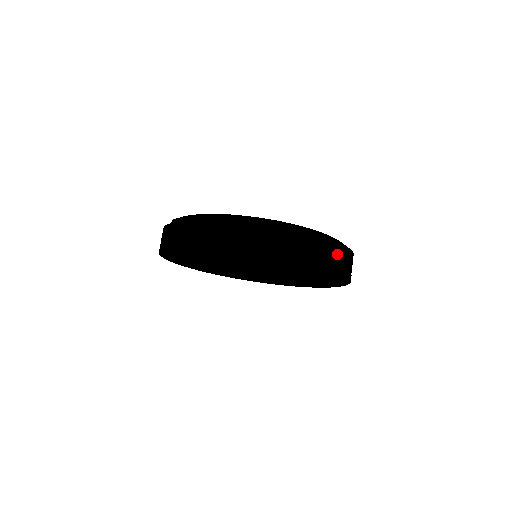
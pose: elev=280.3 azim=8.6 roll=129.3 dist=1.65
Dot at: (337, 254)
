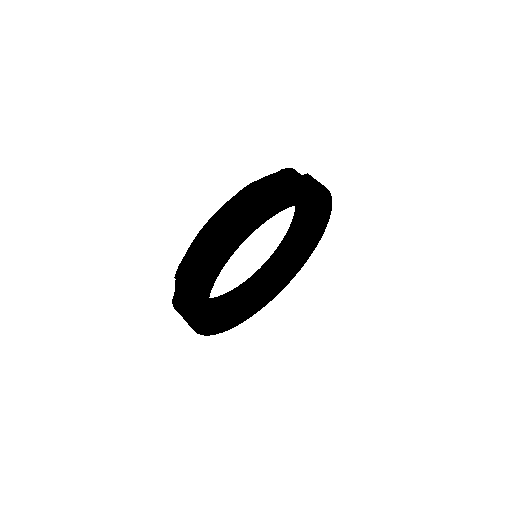
Dot at: (274, 185)
